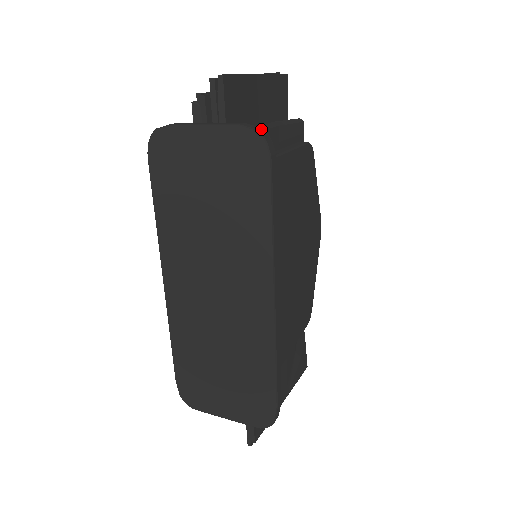
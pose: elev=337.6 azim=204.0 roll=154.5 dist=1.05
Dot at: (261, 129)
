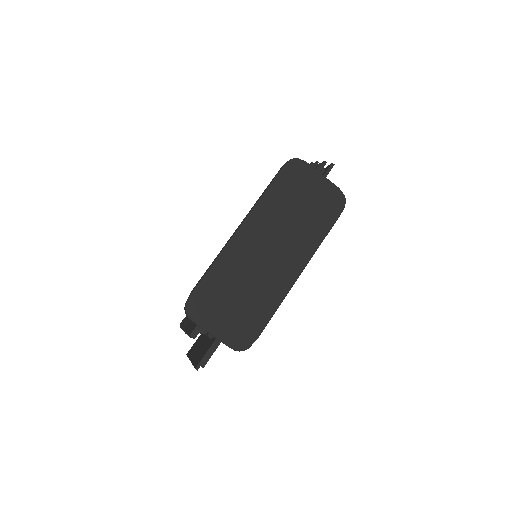
Dot at: (343, 197)
